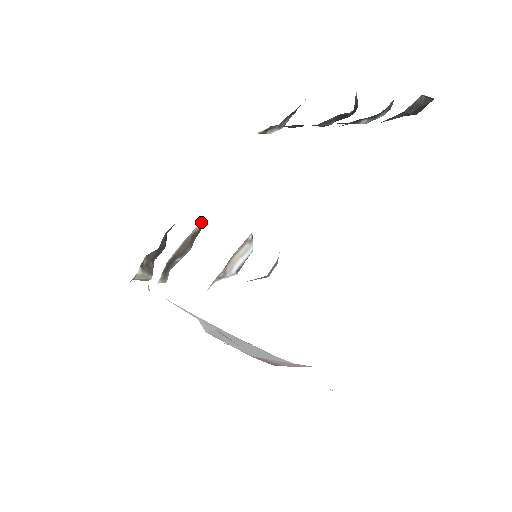
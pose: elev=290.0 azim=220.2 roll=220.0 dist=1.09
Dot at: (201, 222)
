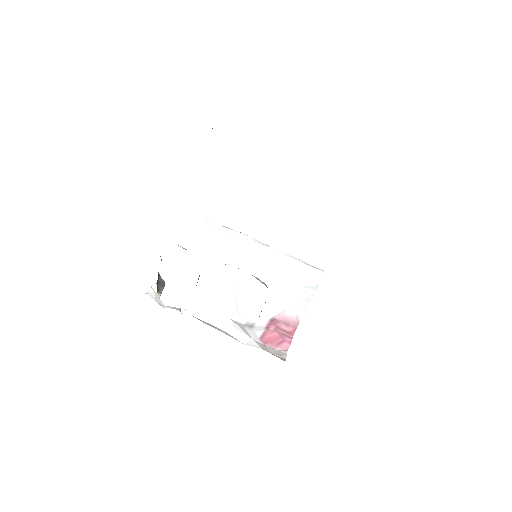
Dot at: occluded
